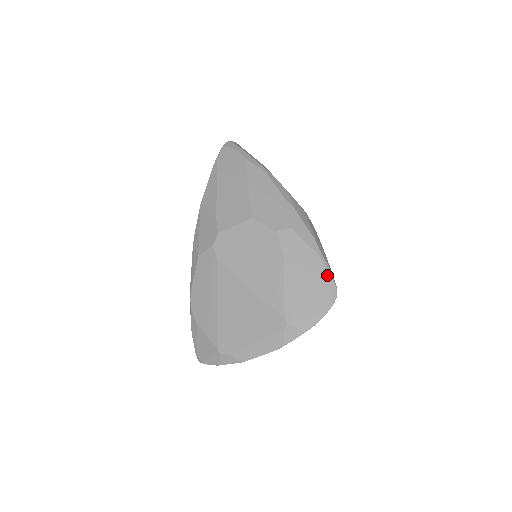
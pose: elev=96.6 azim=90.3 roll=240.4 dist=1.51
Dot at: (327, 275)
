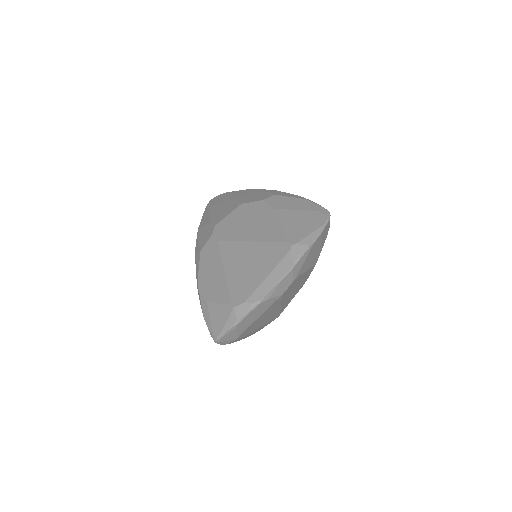
Dot at: (316, 206)
